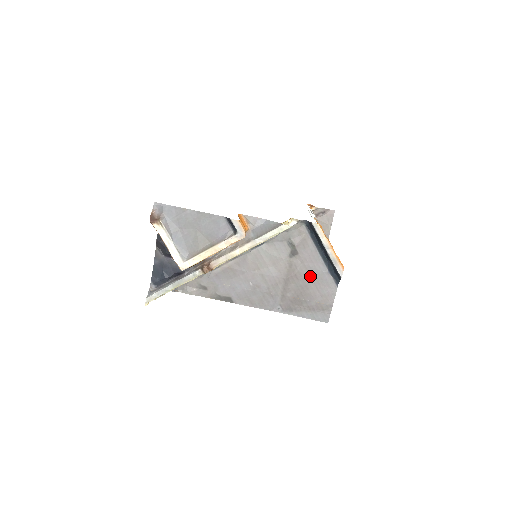
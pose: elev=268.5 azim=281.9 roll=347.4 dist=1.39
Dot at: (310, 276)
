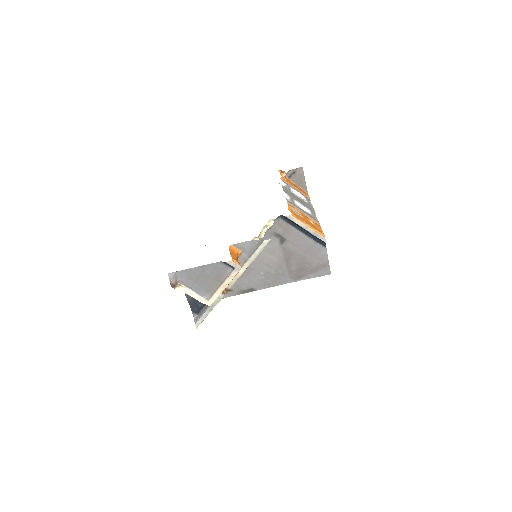
Dot at: (302, 250)
